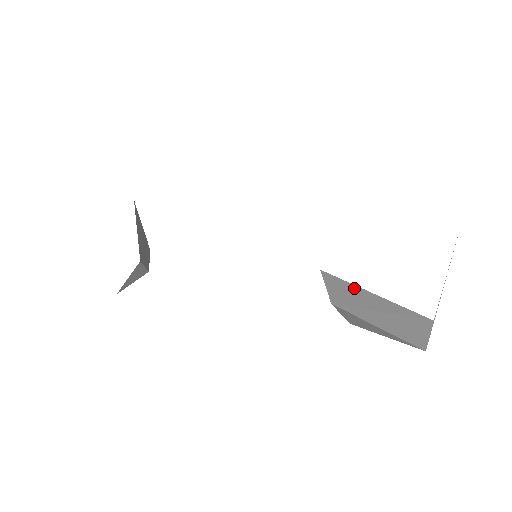
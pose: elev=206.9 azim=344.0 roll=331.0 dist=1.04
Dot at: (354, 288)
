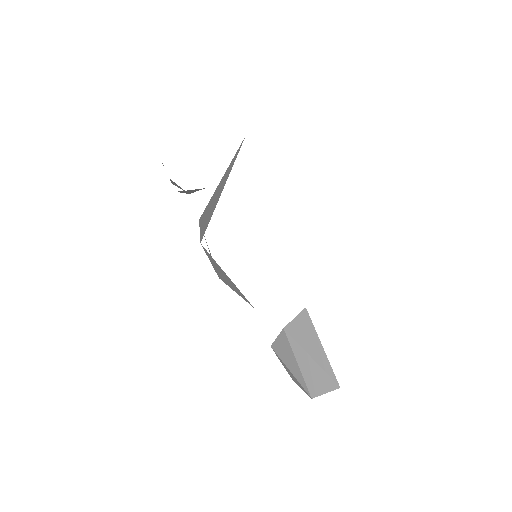
Dot at: (314, 334)
